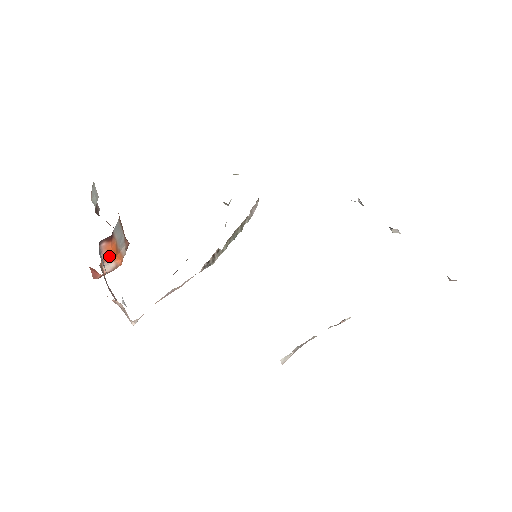
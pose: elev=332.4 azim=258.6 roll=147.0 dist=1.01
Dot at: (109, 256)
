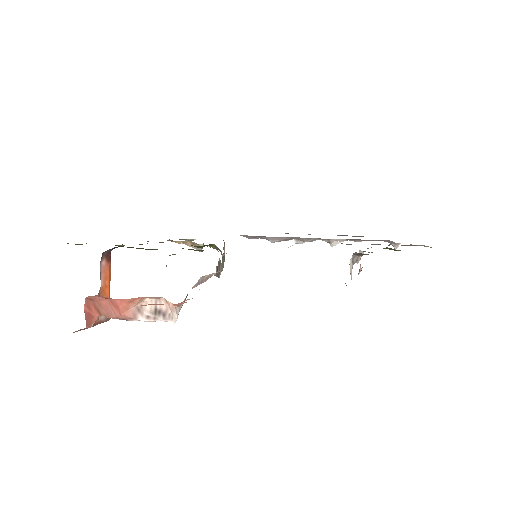
Dot at: (104, 292)
